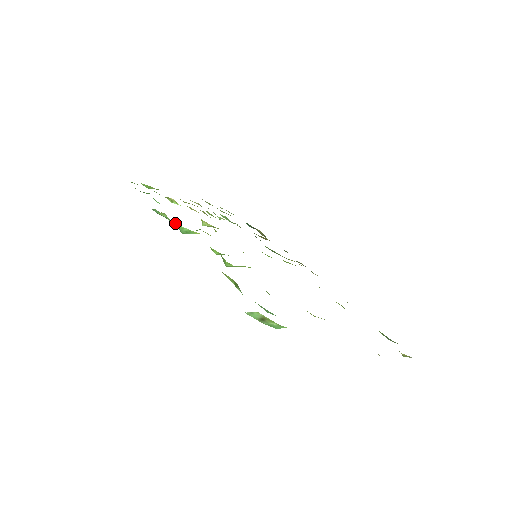
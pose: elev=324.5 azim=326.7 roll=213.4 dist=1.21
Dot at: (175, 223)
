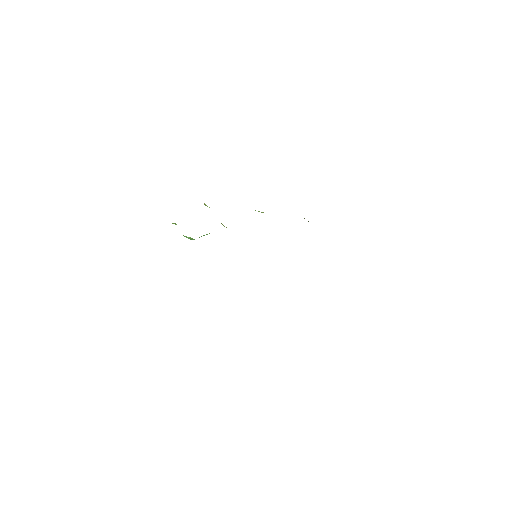
Dot at: occluded
